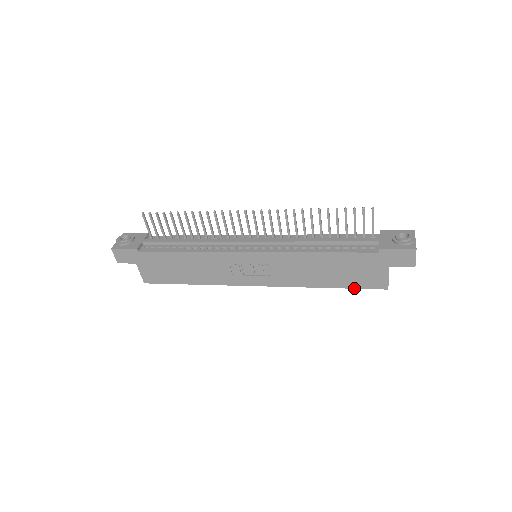
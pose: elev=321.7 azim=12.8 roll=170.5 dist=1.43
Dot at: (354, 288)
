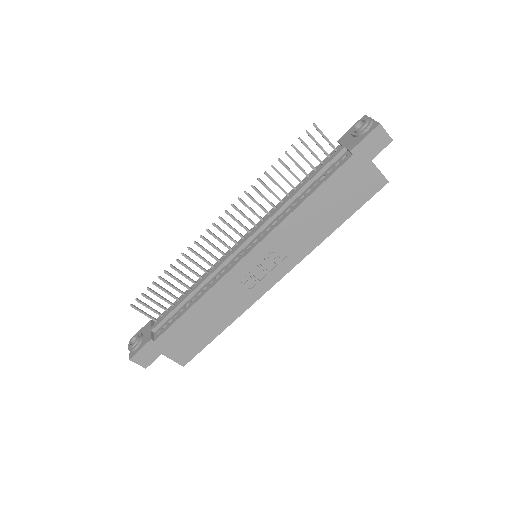
Dot at: (360, 207)
